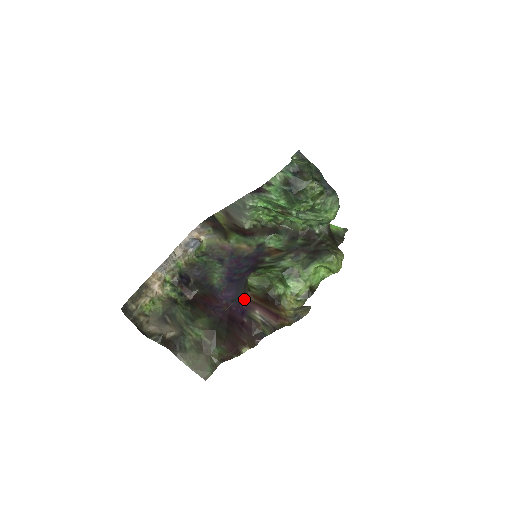
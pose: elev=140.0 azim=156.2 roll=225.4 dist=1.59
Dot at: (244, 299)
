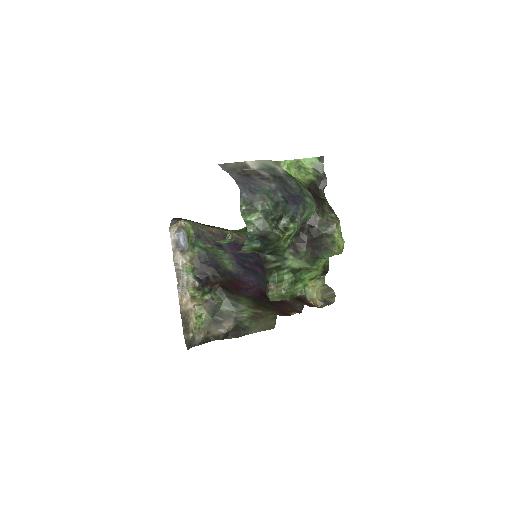
Dot at: occluded
